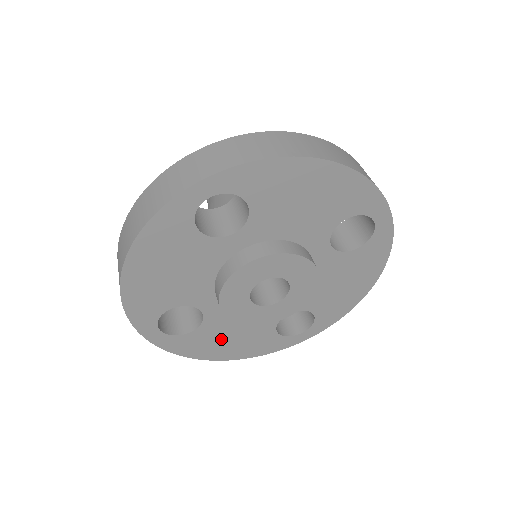
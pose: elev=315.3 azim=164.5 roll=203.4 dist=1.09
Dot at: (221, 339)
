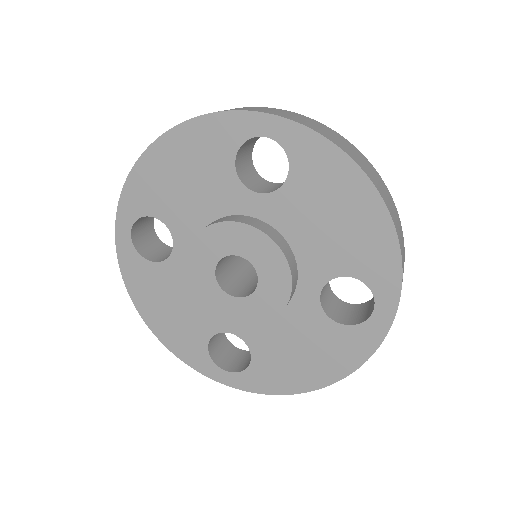
Dot at: (163, 297)
